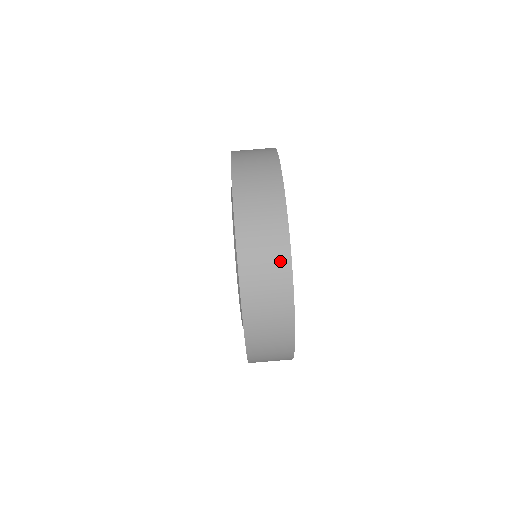
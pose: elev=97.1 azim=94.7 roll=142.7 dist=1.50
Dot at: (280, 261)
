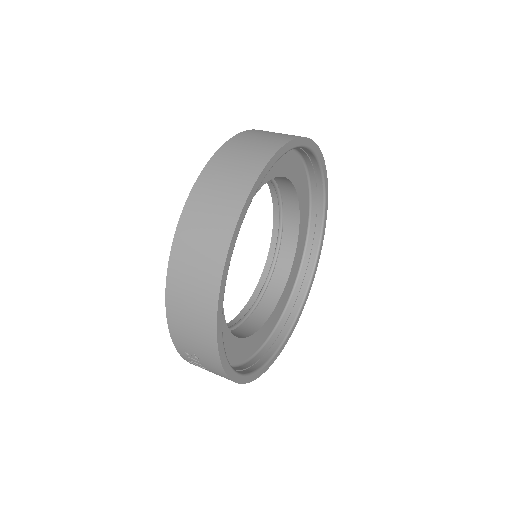
Dot at: (287, 136)
